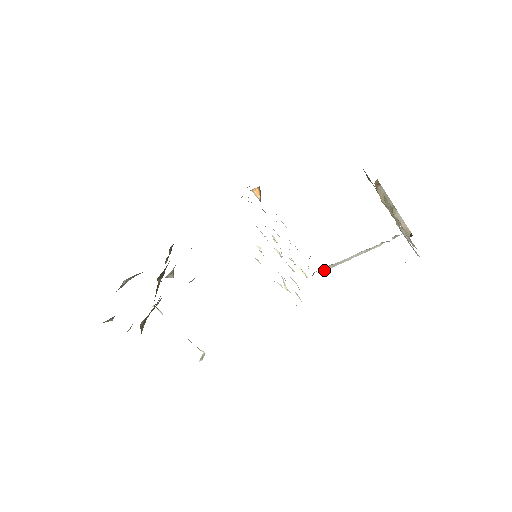
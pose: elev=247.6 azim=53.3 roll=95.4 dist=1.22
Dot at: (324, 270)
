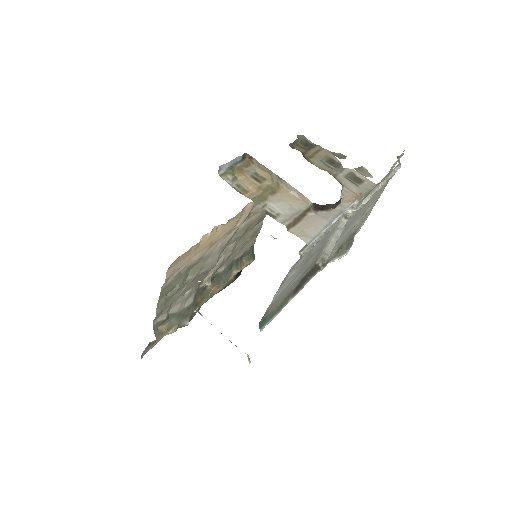
Dot at: (325, 261)
